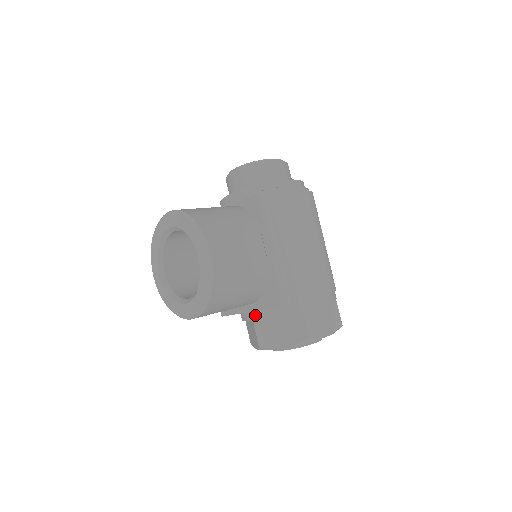
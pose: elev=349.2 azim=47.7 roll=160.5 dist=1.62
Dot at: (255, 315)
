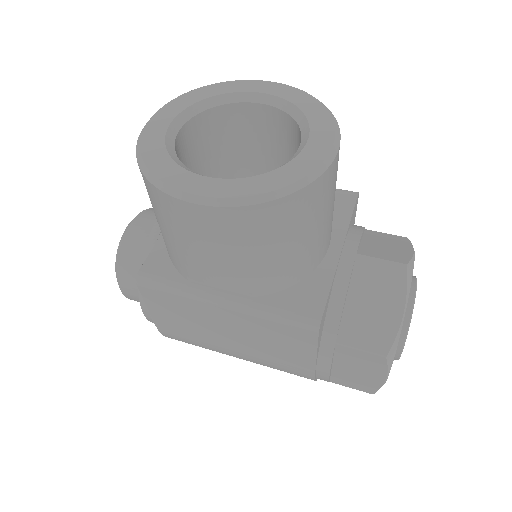
Dot at: (350, 246)
